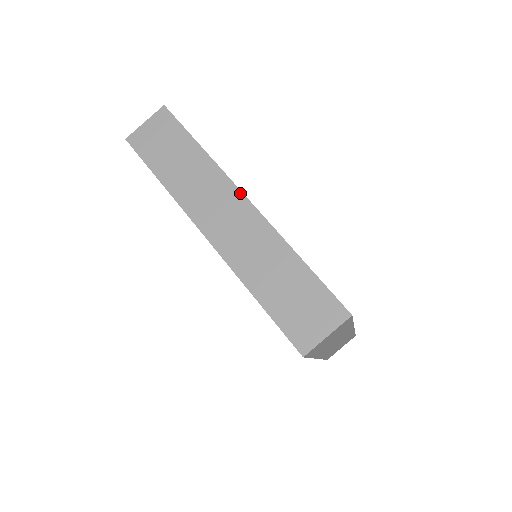
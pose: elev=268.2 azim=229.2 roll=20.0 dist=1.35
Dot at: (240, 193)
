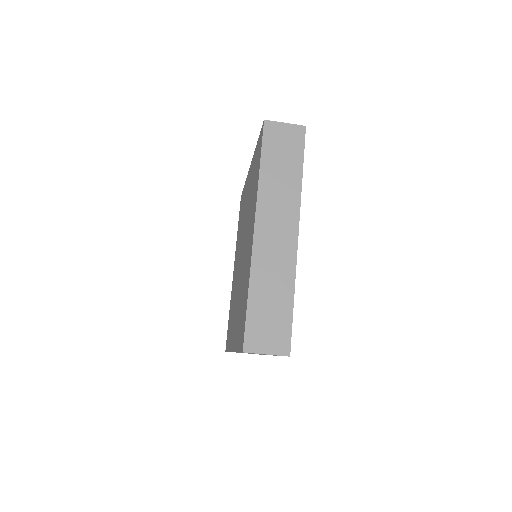
Dot at: (297, 227)
